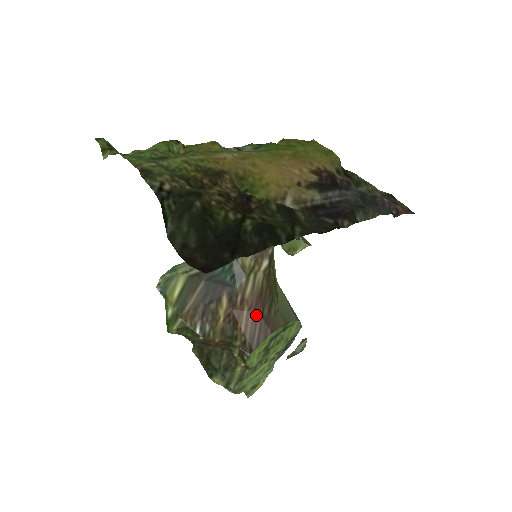
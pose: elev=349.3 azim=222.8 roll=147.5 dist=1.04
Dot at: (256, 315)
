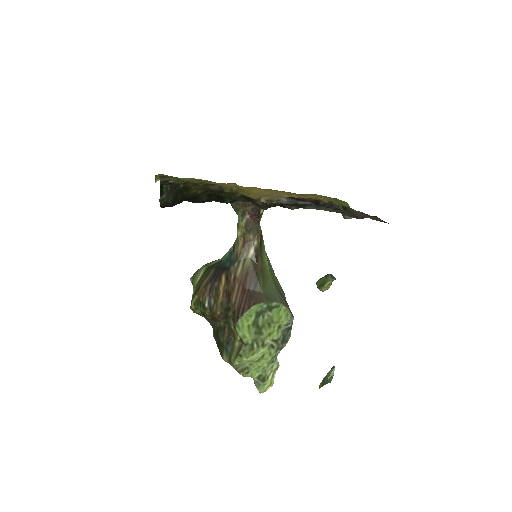
Dot at: (244, 290)
